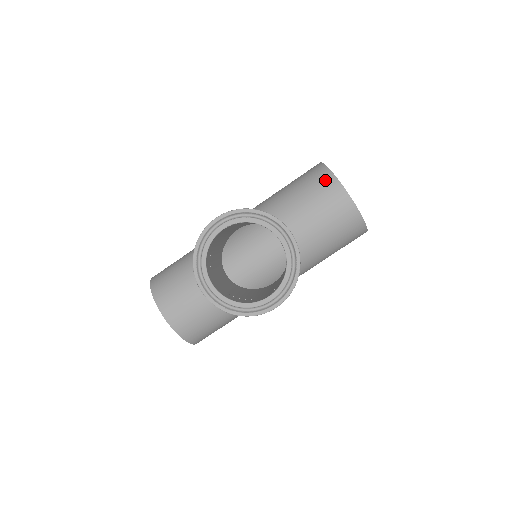
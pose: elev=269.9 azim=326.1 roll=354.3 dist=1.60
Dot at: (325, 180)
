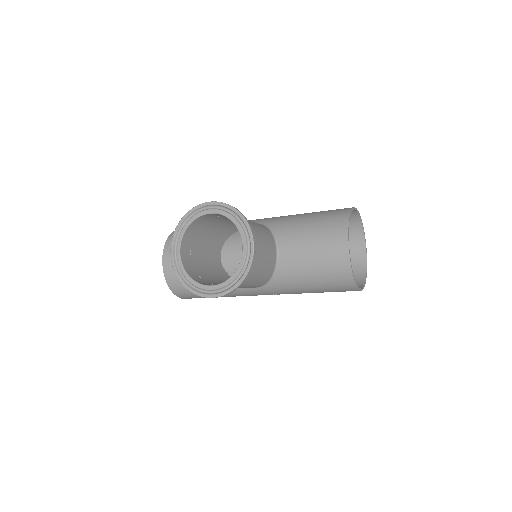
Dot at: (338, 223)
